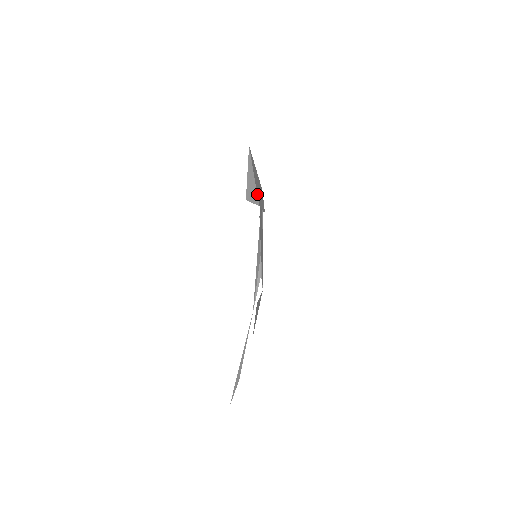
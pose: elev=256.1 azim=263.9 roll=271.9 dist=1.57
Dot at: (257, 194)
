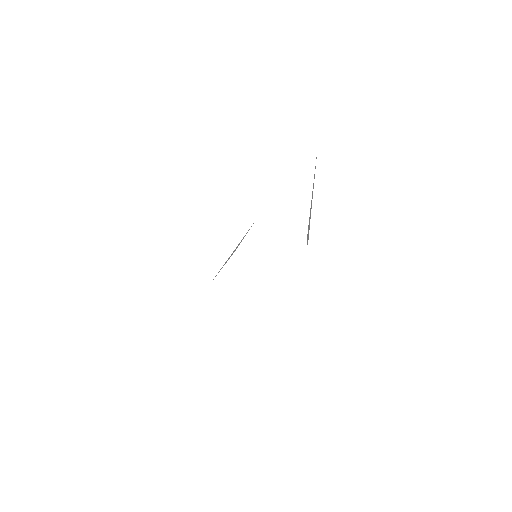
Dot at: (309, 227)
